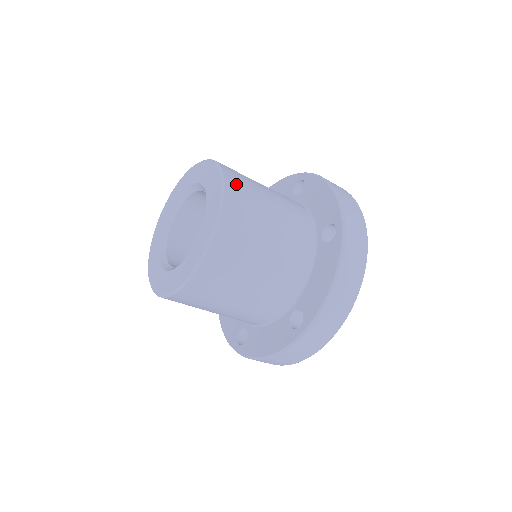
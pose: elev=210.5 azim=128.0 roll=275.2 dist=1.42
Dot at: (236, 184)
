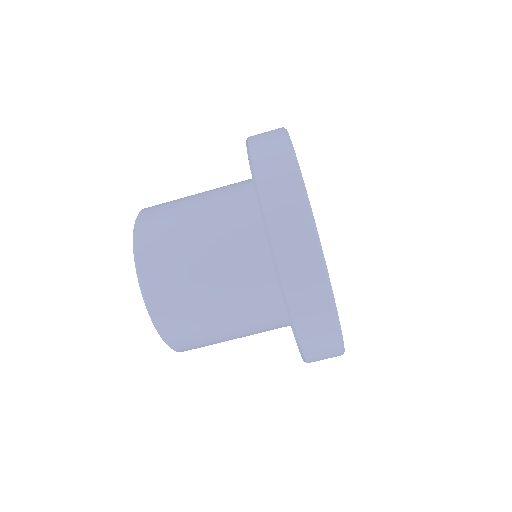
Dot at: occluded
